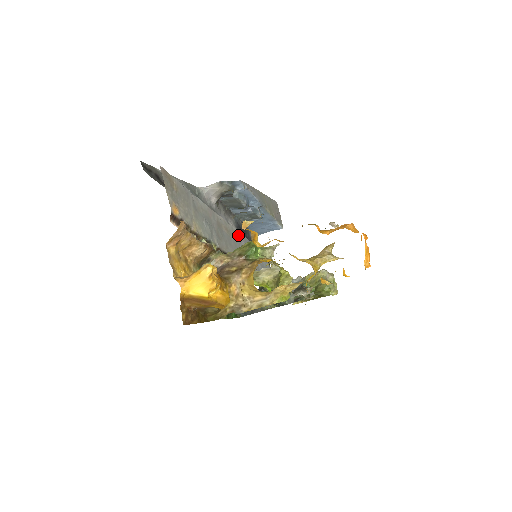
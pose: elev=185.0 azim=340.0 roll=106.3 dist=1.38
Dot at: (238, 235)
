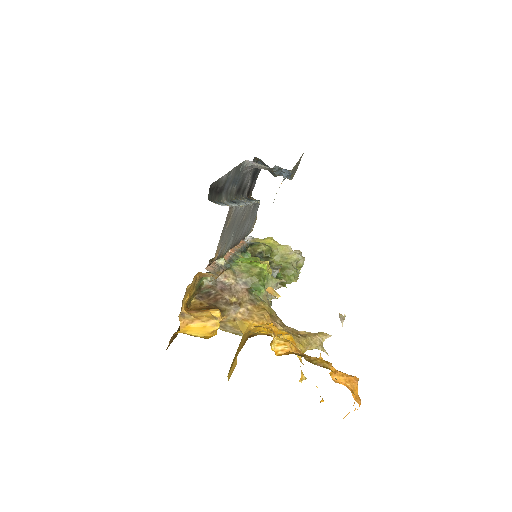
Dot at: (251, 210)
